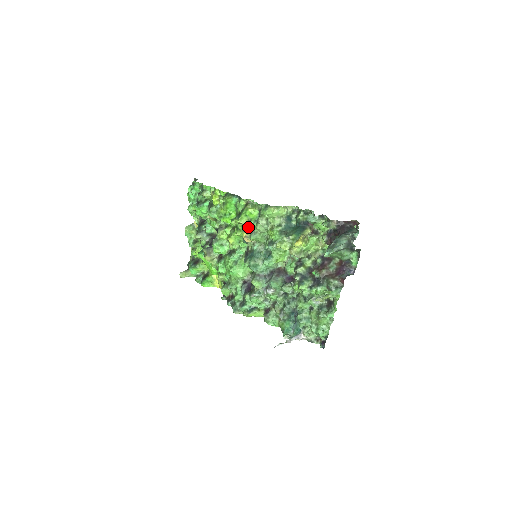
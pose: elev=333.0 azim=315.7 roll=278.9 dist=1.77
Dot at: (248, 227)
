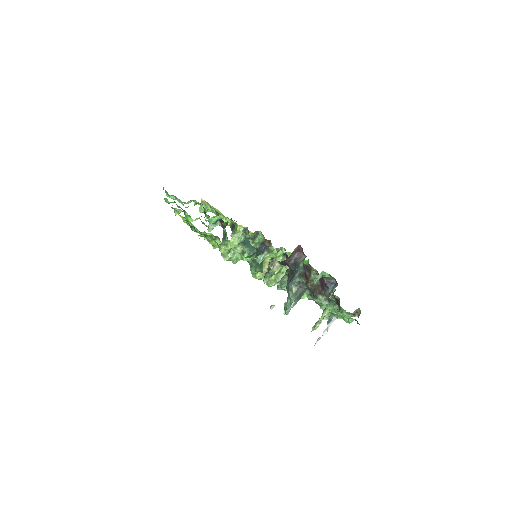
Dot at: occluded
